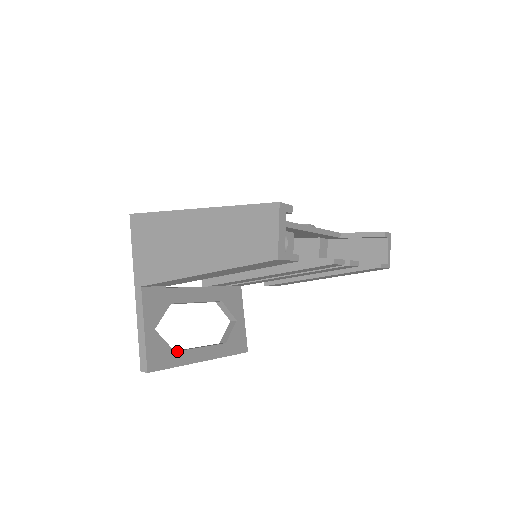
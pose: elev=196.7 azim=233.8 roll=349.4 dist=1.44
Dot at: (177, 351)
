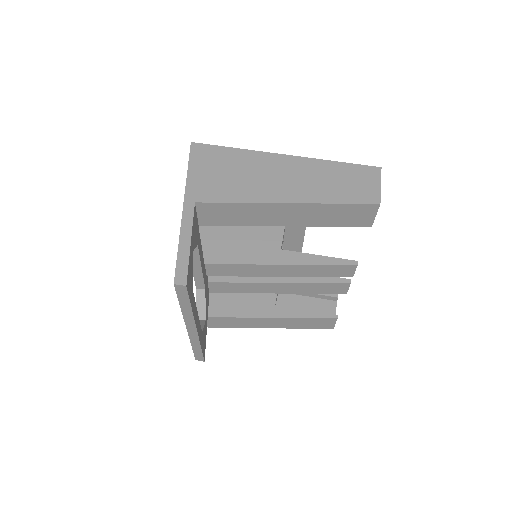
Dot at: (193, 294)
